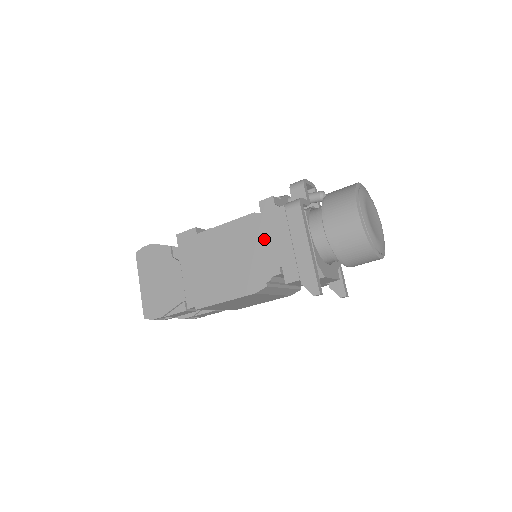
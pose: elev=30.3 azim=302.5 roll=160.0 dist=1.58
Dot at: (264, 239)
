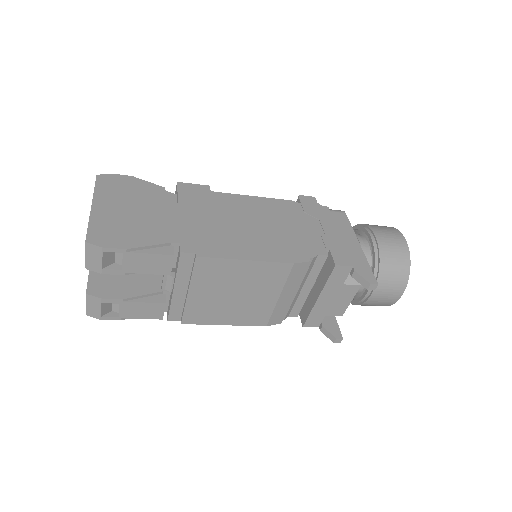
Dot at: (305, 223)
